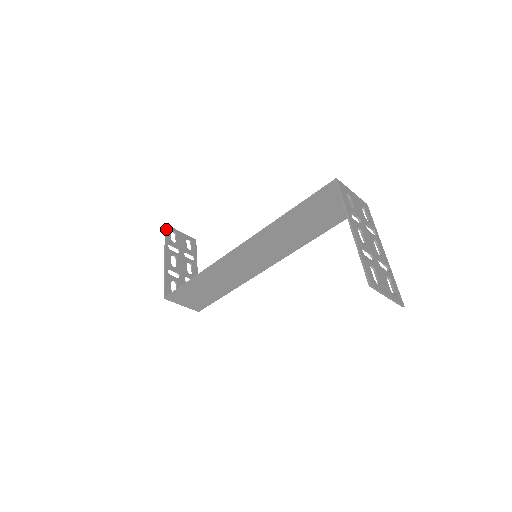
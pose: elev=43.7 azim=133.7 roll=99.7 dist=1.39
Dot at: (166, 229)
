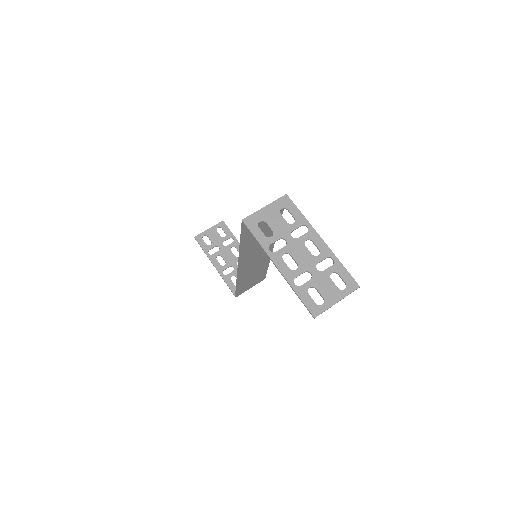
Dot at: (197, 241)
